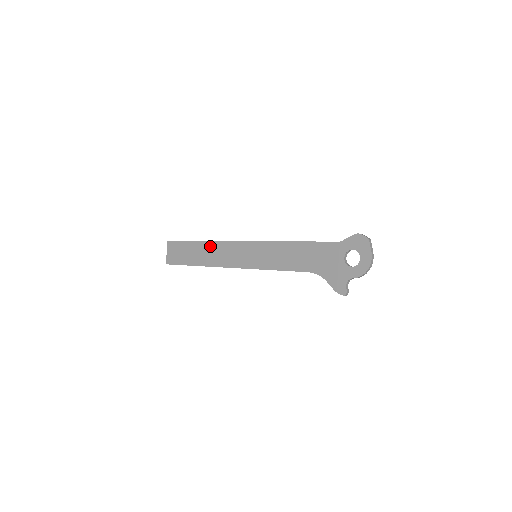
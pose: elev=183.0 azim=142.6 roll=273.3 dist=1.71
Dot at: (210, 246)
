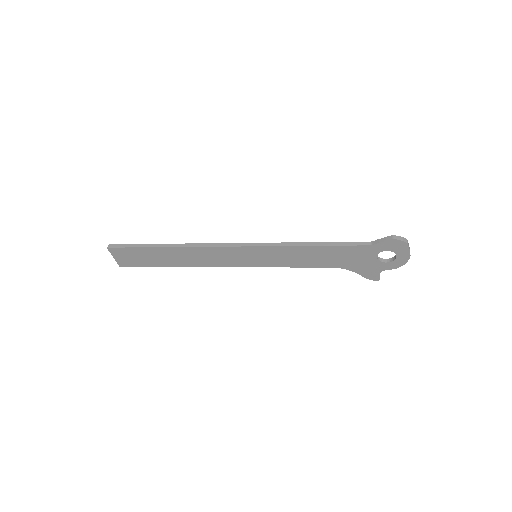
Dot at: (183, 252)
